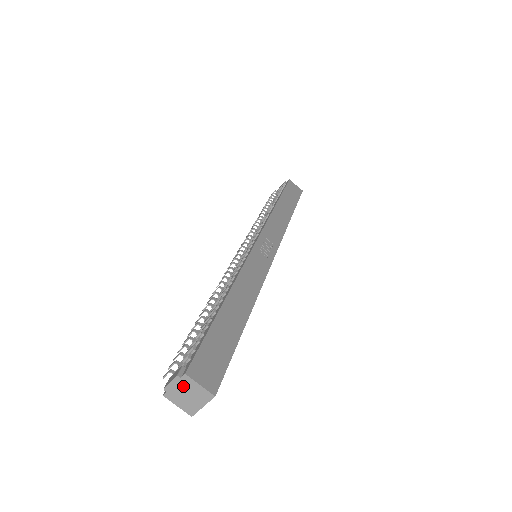
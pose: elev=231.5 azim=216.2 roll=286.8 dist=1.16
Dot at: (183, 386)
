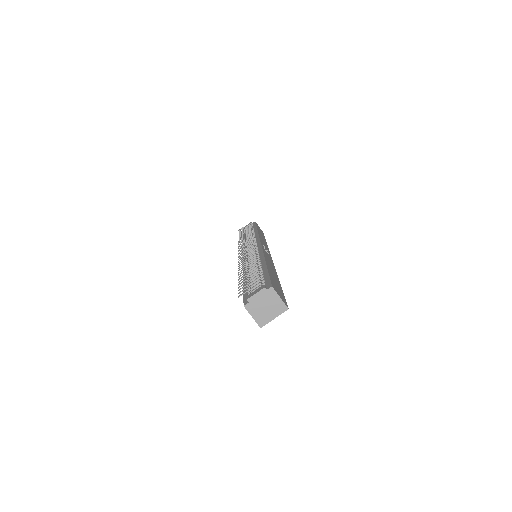
Dot at: (266, 298)
